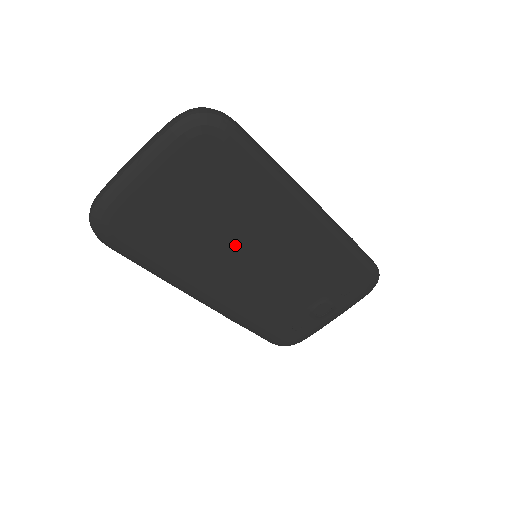
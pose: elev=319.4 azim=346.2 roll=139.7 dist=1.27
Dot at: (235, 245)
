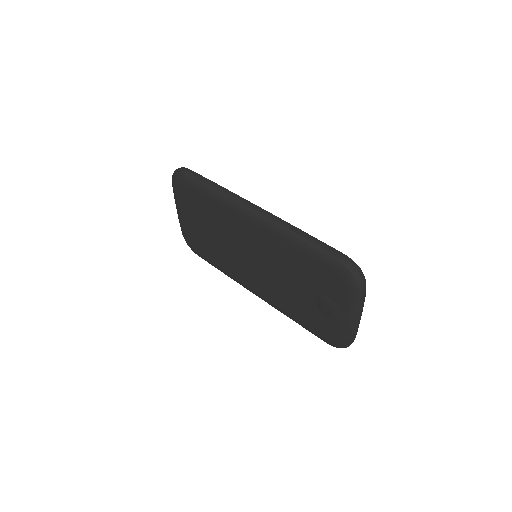
Dot at: (234, 248)
